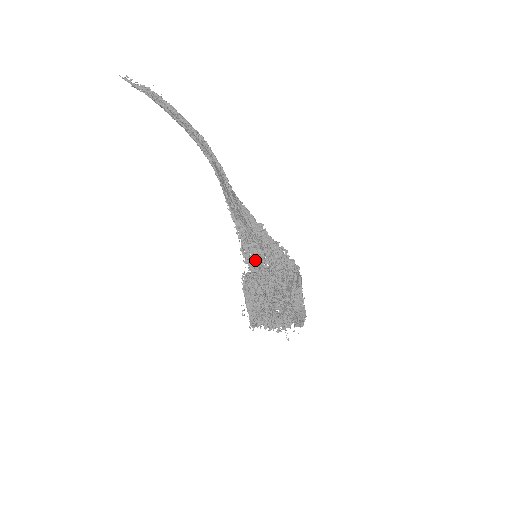
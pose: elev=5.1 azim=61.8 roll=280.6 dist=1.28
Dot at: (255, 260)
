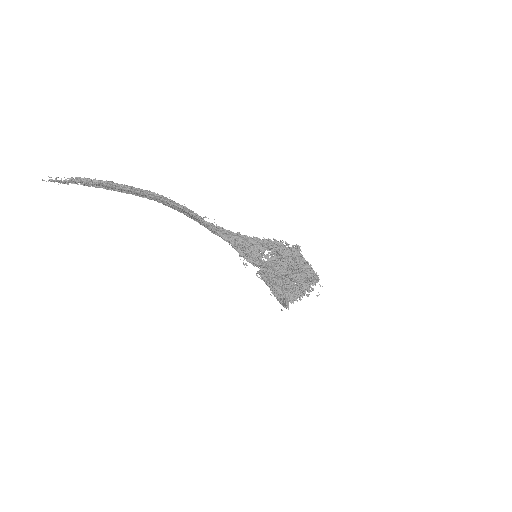
Dot at: occluded
